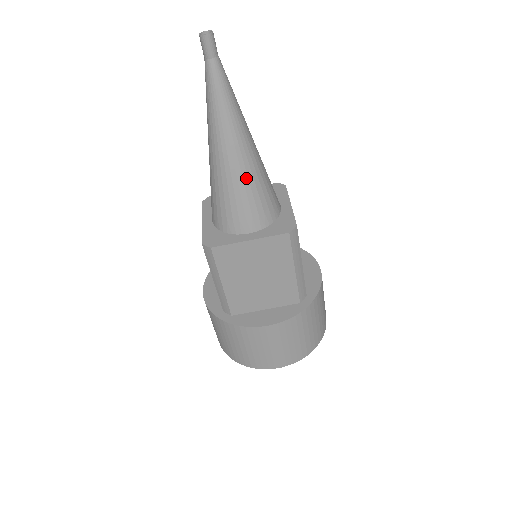
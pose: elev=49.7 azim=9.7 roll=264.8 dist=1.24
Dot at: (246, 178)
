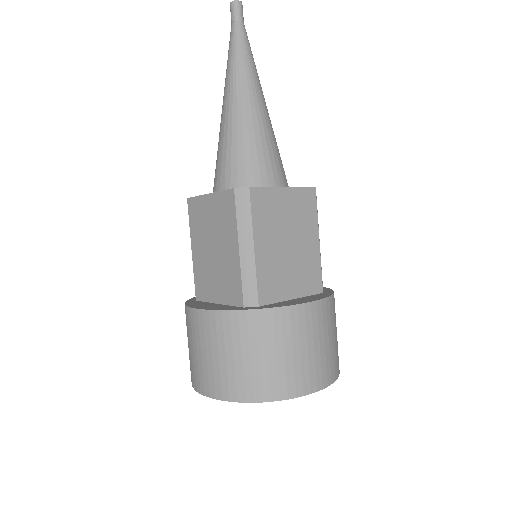
Dot at: (230, 132)
